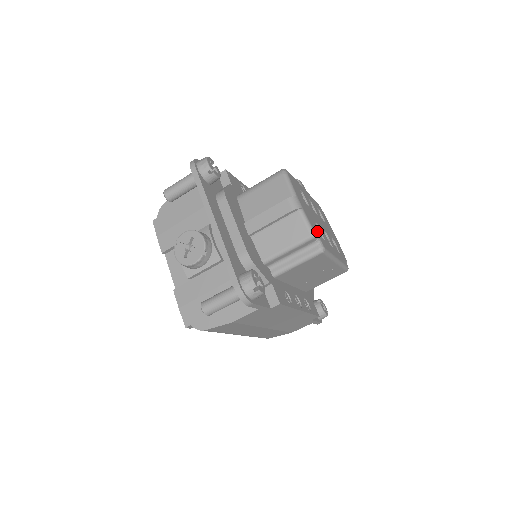
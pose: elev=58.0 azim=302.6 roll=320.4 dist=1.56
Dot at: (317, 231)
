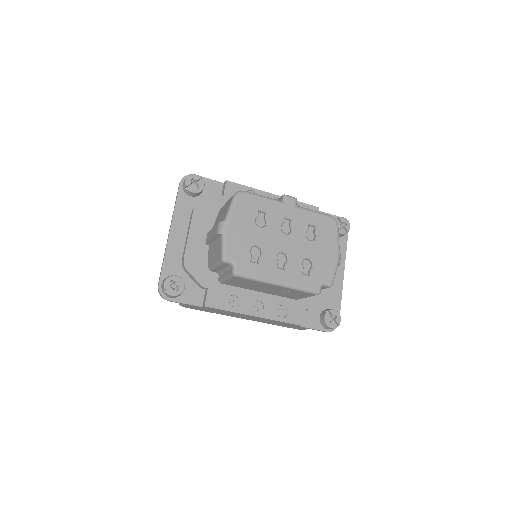
Dot at: (241, 255)
